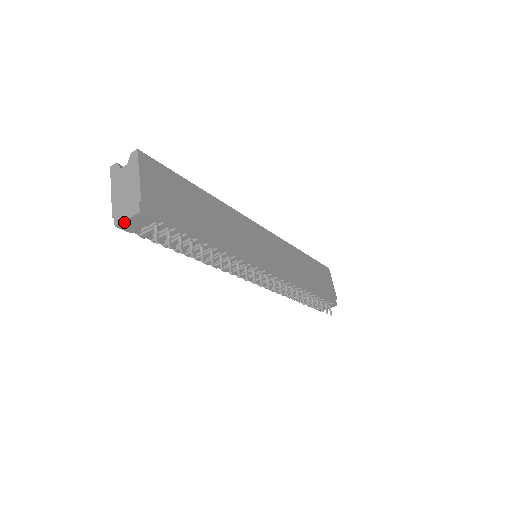
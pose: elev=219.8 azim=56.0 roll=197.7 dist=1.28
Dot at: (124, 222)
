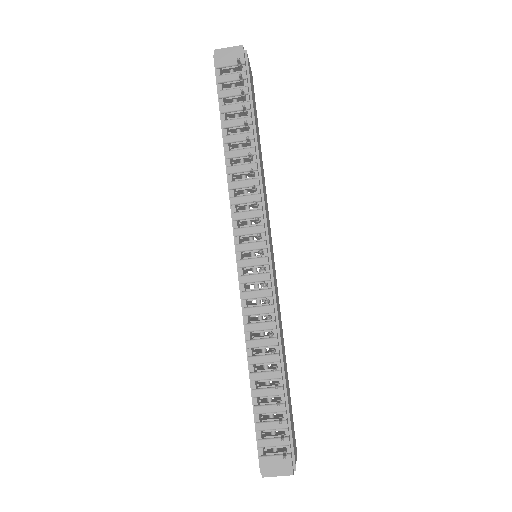
Dot at: (224, 50)
